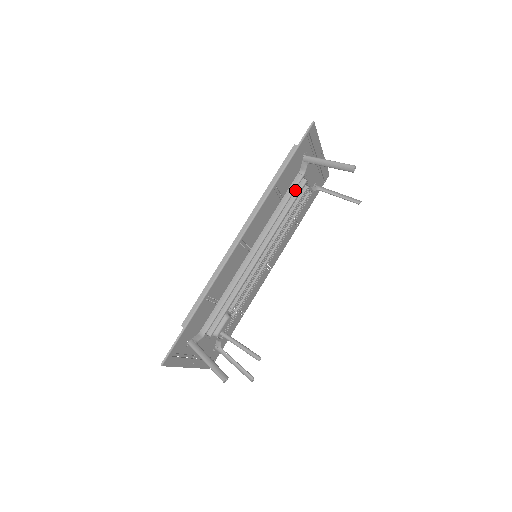
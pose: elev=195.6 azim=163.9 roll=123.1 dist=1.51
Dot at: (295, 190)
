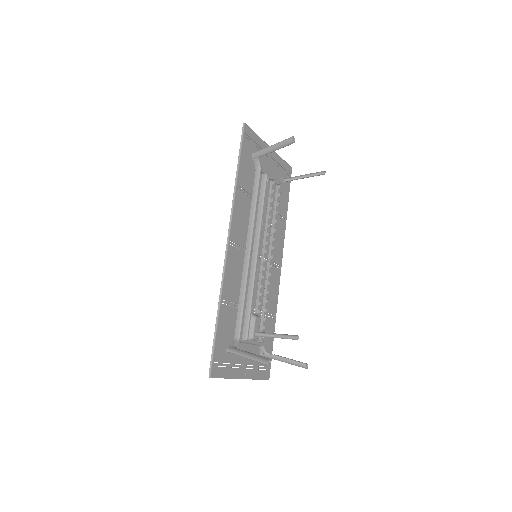
Dot at: (261, 186)
